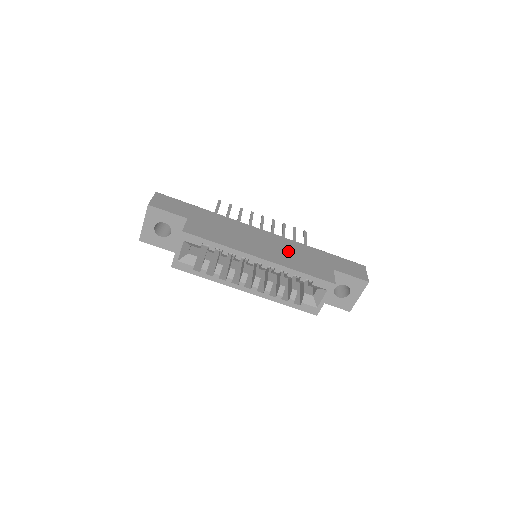
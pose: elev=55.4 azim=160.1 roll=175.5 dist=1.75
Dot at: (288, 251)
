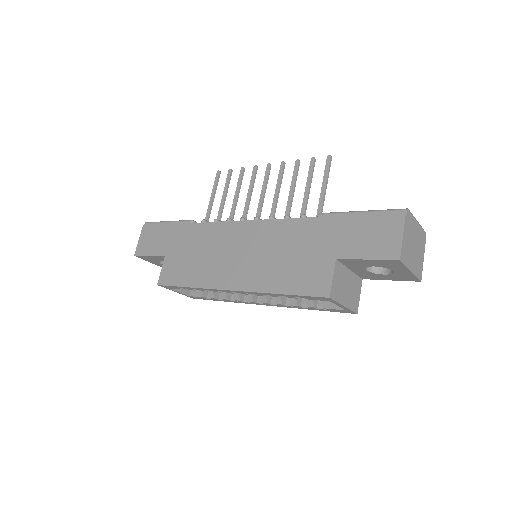
Dot at: (270, 252)
